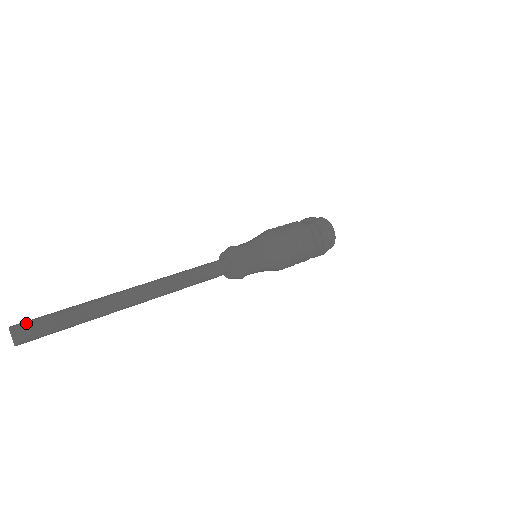
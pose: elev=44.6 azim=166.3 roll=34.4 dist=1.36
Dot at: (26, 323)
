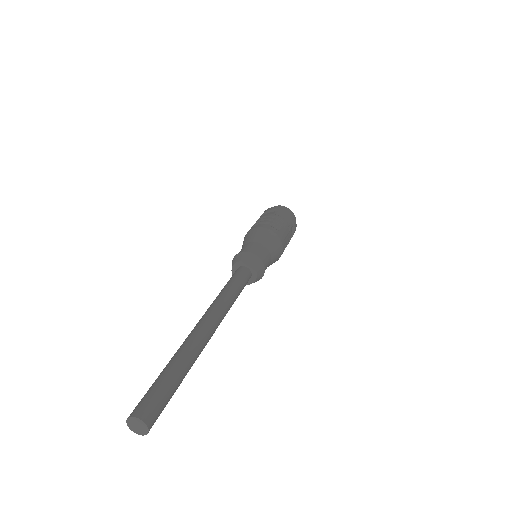
Dot at: (155, 409)
